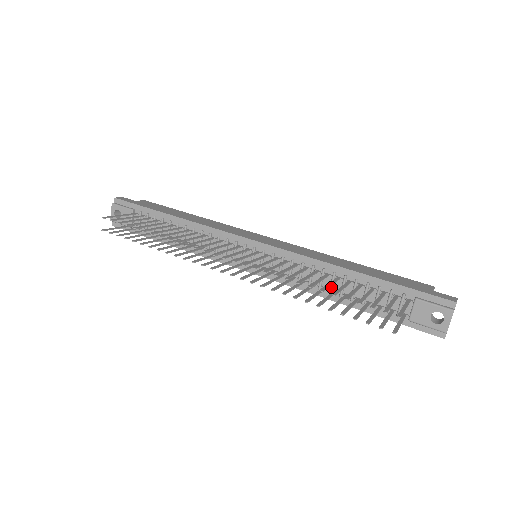
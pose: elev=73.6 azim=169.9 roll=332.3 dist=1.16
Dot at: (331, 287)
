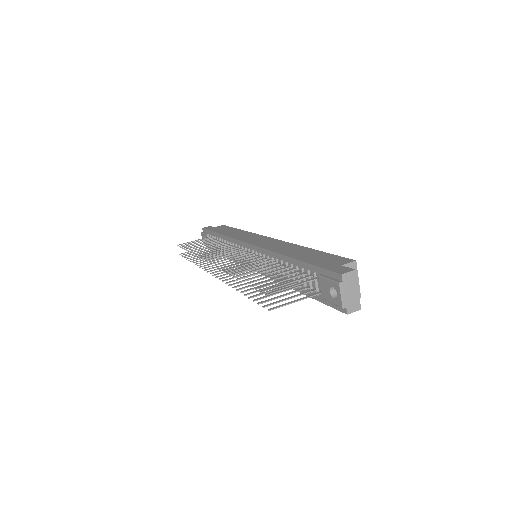
Dot at: occluded
